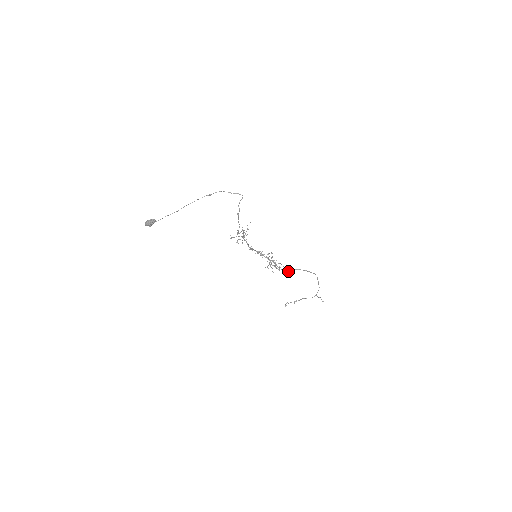
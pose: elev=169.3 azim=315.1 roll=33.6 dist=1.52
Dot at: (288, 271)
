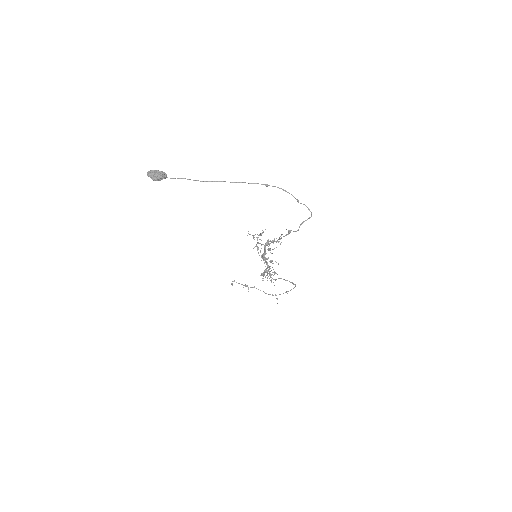
Dot at: occluded
